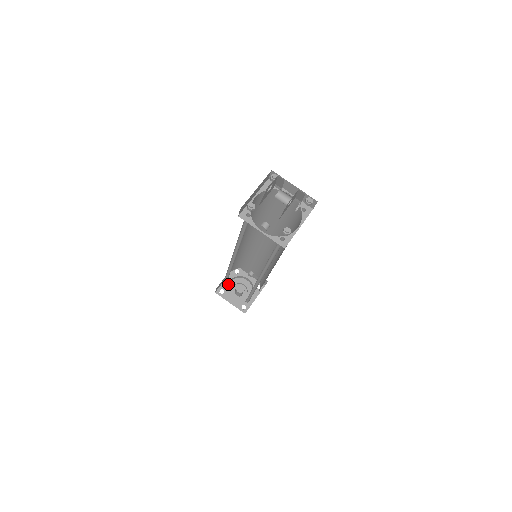
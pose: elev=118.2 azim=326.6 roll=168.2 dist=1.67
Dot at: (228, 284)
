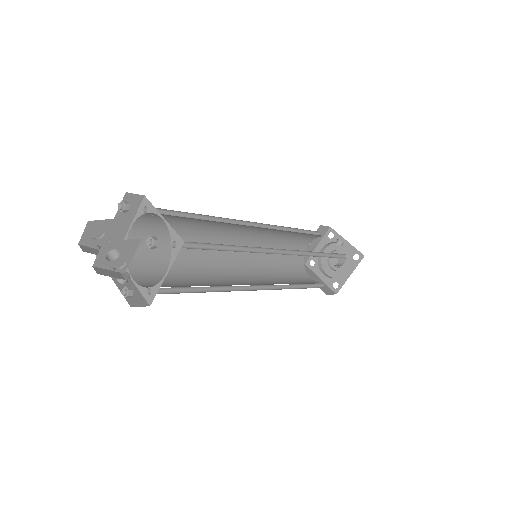
Dot at: (323, 251)
